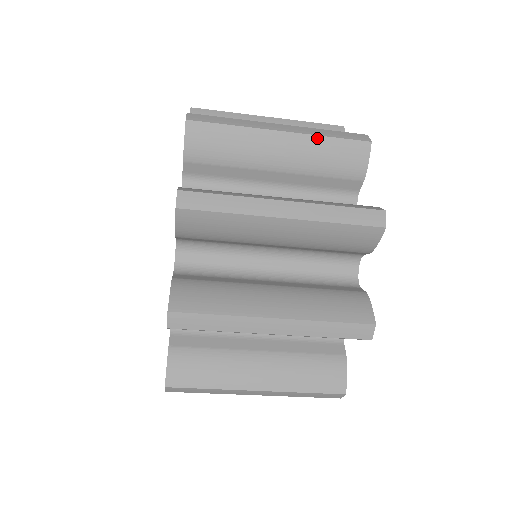
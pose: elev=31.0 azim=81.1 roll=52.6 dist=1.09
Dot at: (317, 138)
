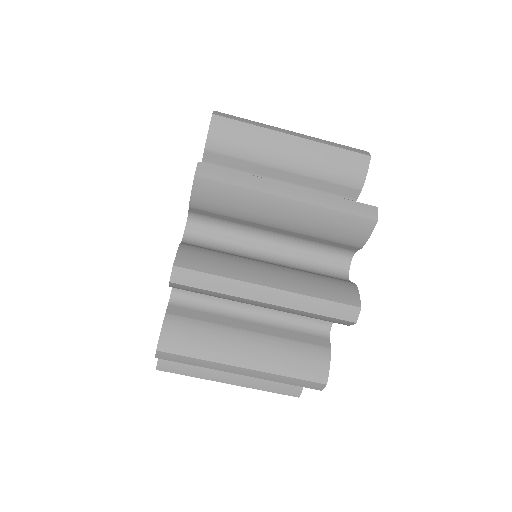
Dot at: occluded
